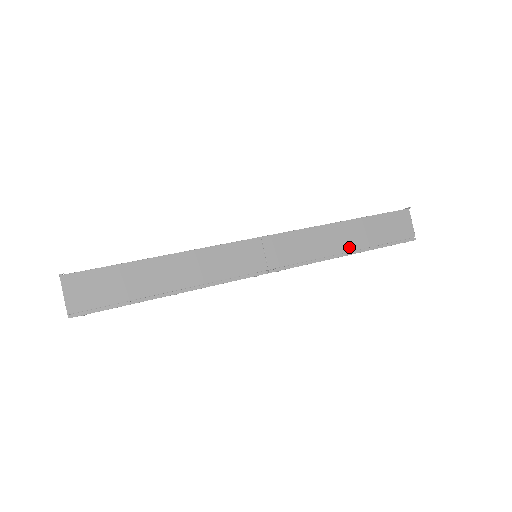
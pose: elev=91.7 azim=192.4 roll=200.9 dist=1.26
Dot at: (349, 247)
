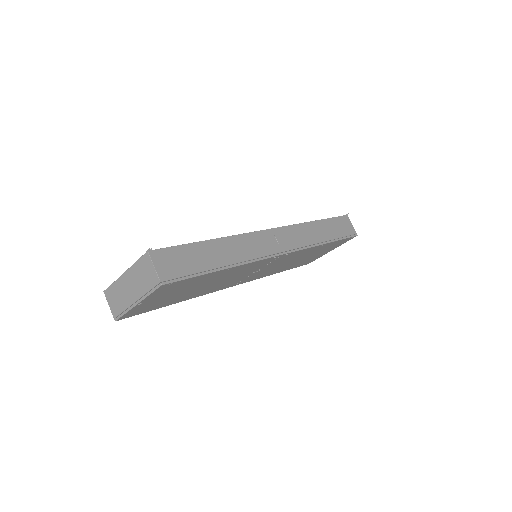
Dot at: (324, 238)
